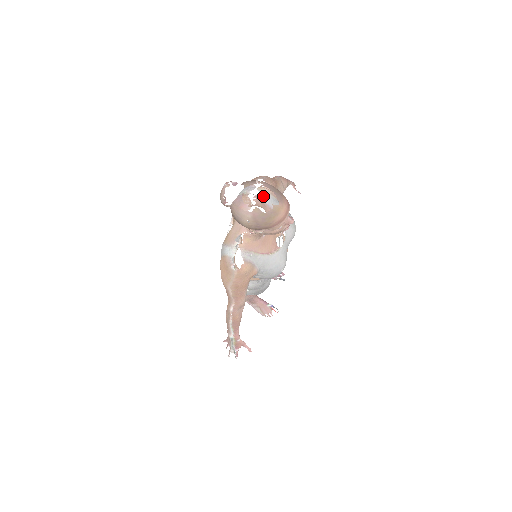
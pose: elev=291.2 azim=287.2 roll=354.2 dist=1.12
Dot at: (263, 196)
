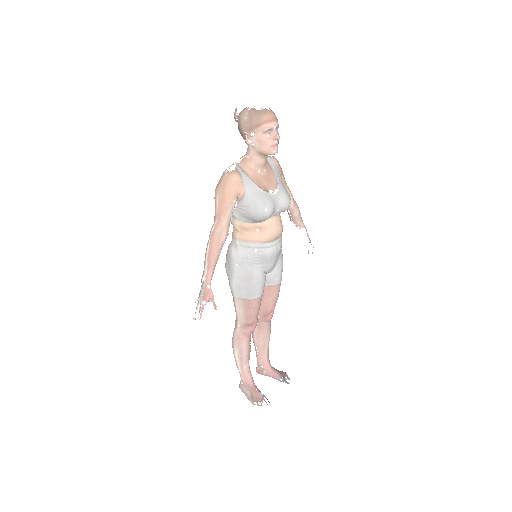
Dot at: (269, 159)
